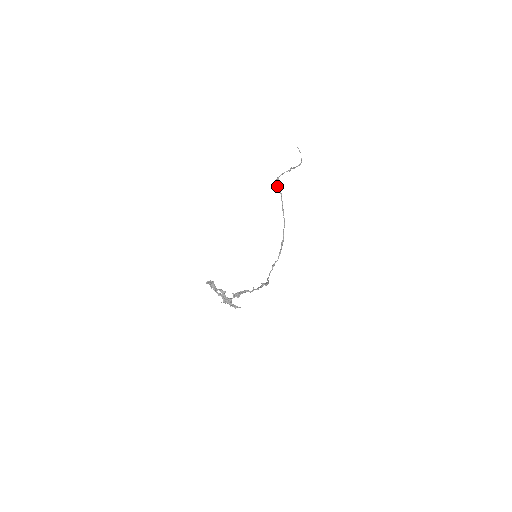
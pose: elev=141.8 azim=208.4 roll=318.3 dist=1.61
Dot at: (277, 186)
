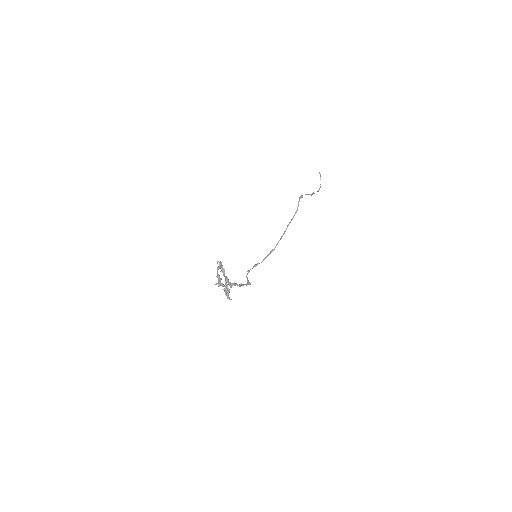
Dot at: (298, 203)
